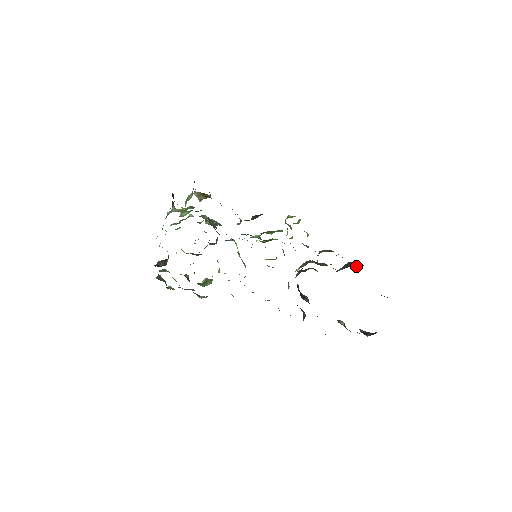
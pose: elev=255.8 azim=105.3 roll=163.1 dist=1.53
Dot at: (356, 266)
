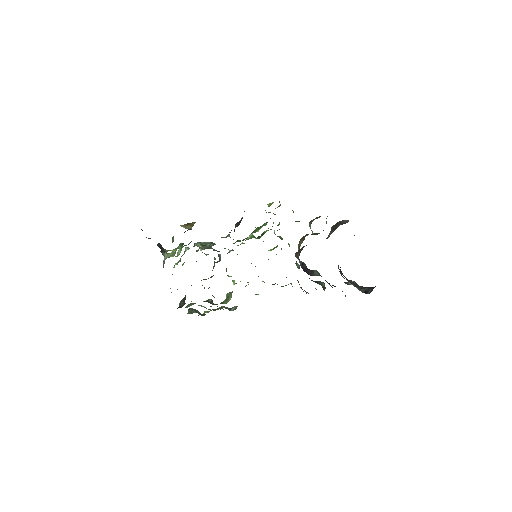
Dot at: (344, 223)
